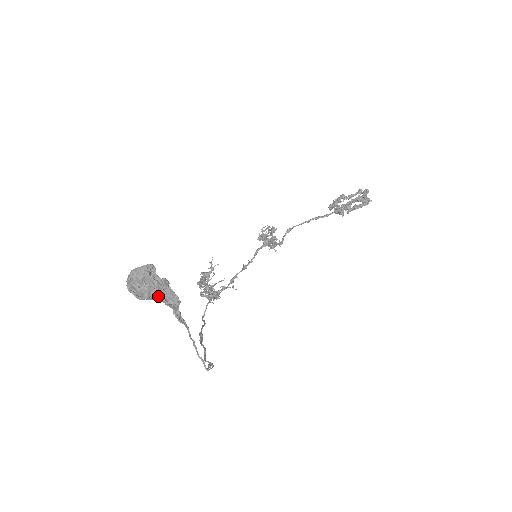
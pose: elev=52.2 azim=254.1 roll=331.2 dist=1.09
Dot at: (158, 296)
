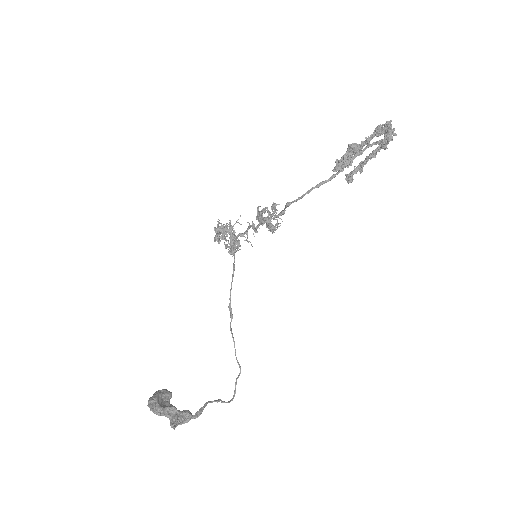
Dot at: occluded
